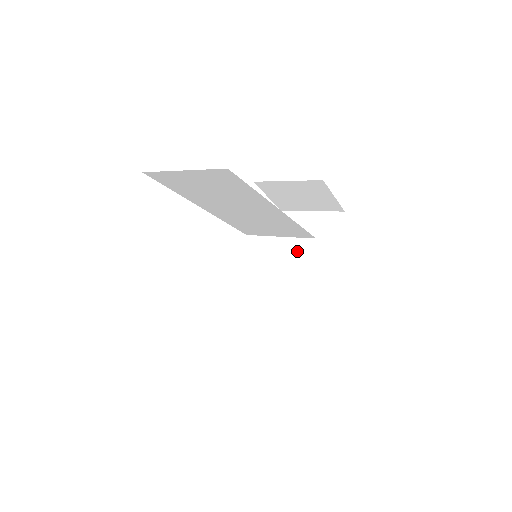
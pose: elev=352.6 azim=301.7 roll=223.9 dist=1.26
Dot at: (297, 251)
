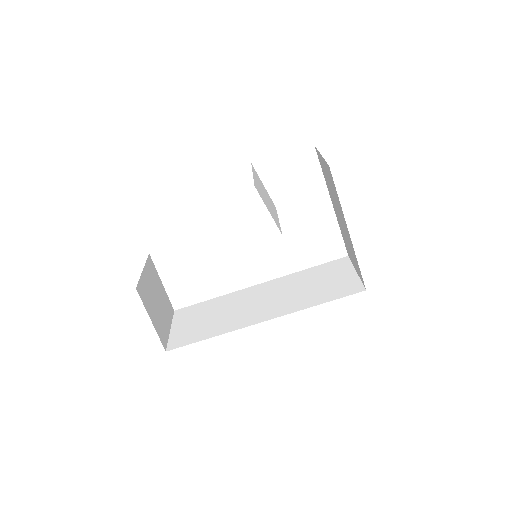
Dot at: (332, 196)
